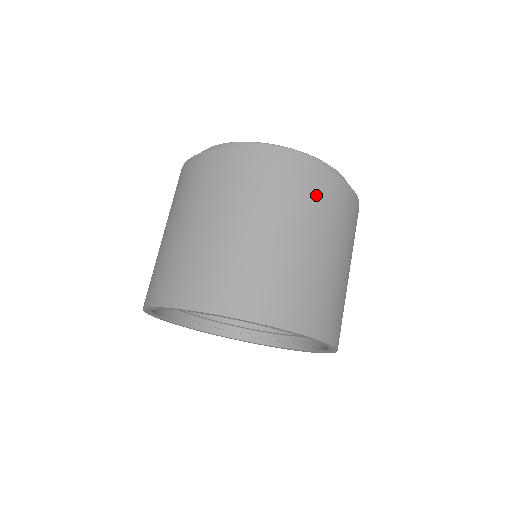
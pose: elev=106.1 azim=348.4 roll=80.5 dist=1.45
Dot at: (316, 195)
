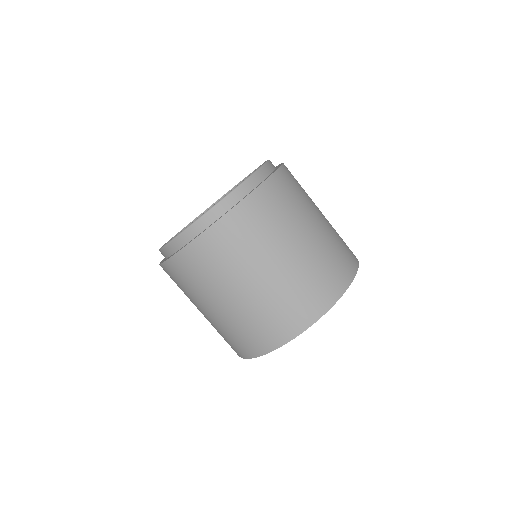
Dot at: (282, 200)
